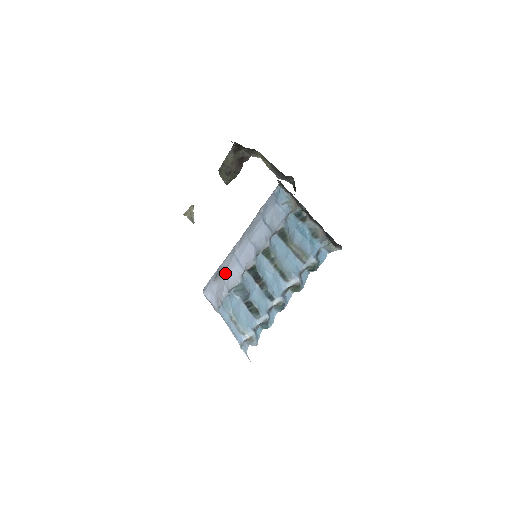
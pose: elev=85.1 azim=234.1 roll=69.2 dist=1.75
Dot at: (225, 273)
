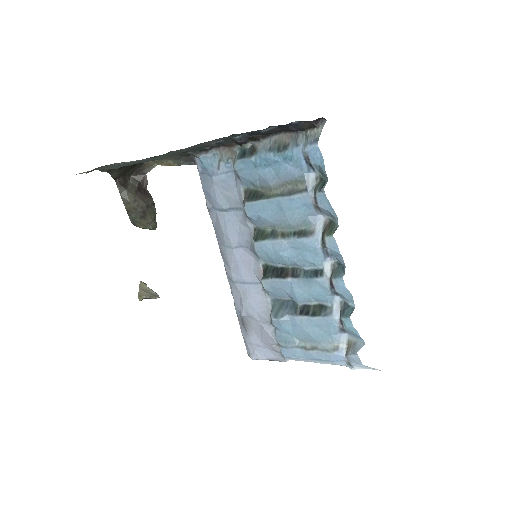
Dot at: (247, 311)
